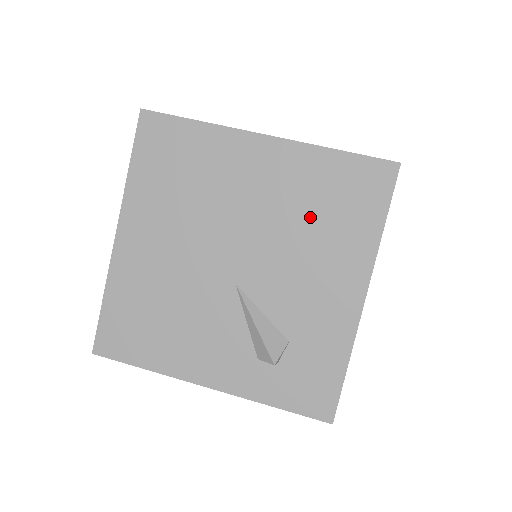
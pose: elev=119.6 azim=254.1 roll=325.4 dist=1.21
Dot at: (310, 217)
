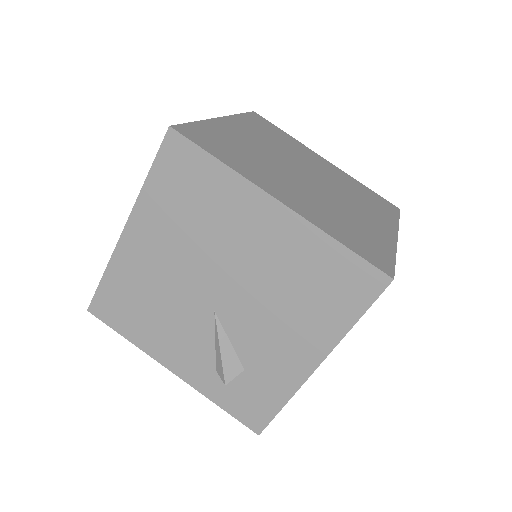
Dot at: (295, 288)
